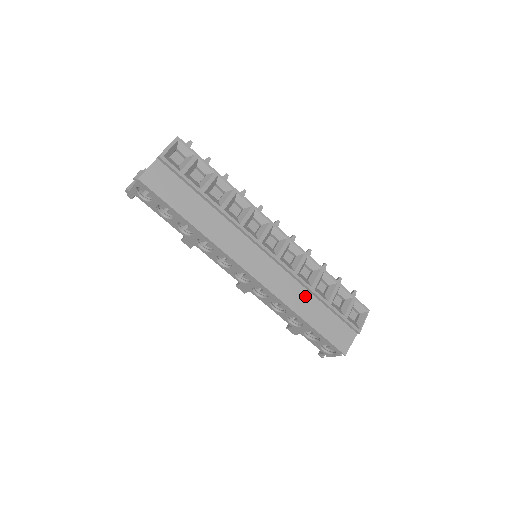
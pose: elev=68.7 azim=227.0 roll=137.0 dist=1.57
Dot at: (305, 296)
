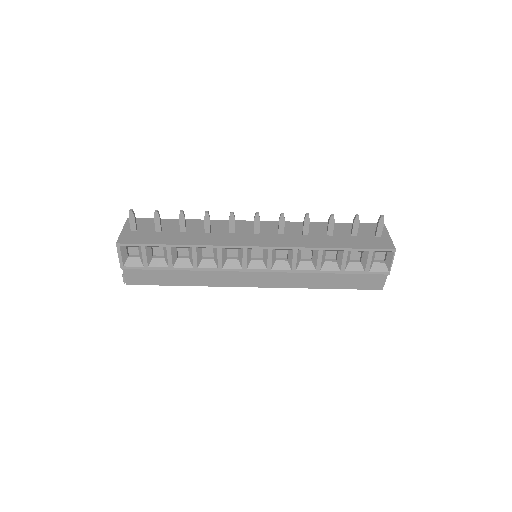
Dot at: (315, 275)
